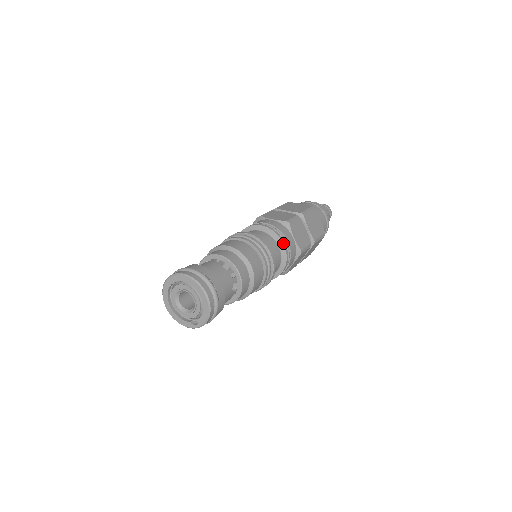
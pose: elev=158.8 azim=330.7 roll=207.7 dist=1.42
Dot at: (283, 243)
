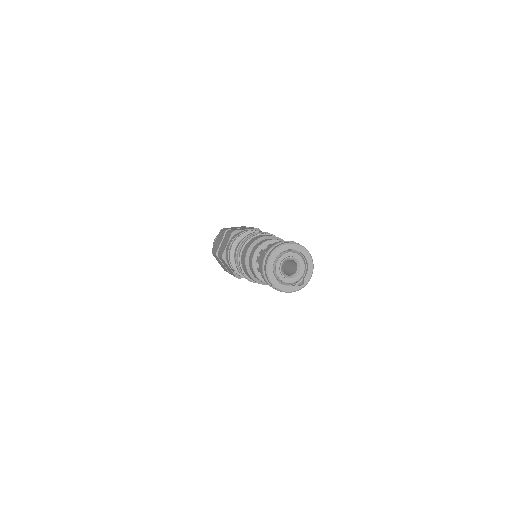
Dot at: occluded
